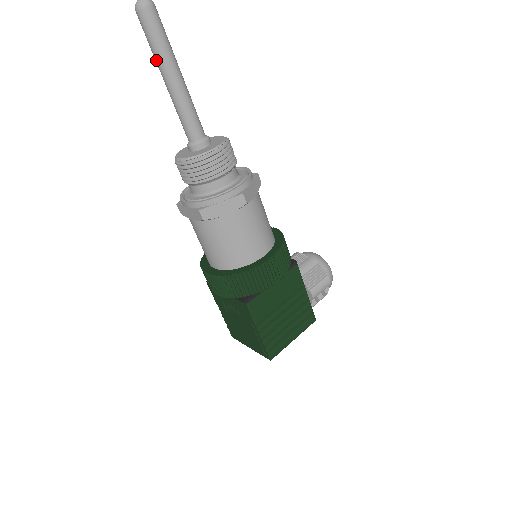
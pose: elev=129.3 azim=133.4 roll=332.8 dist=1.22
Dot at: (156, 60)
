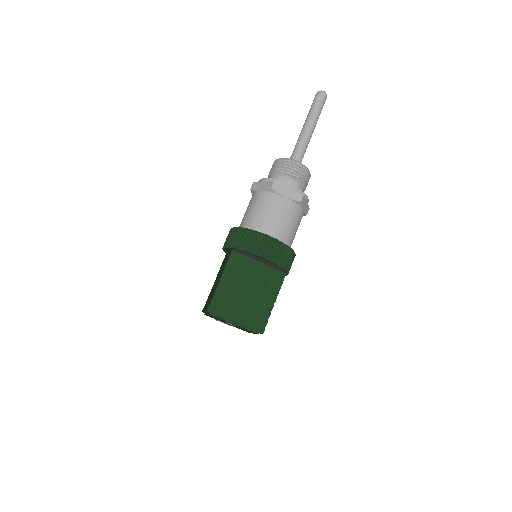
Dot at: (314, 115)
